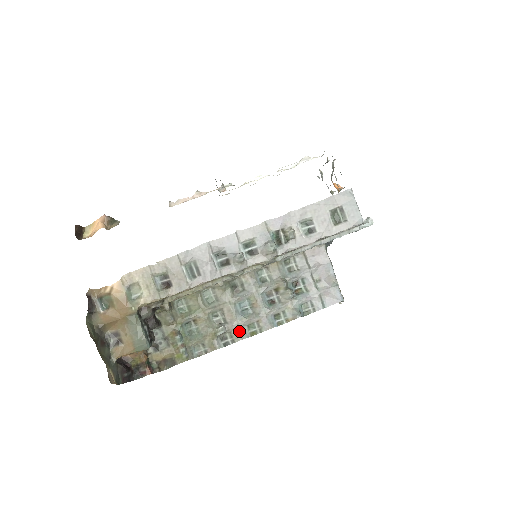
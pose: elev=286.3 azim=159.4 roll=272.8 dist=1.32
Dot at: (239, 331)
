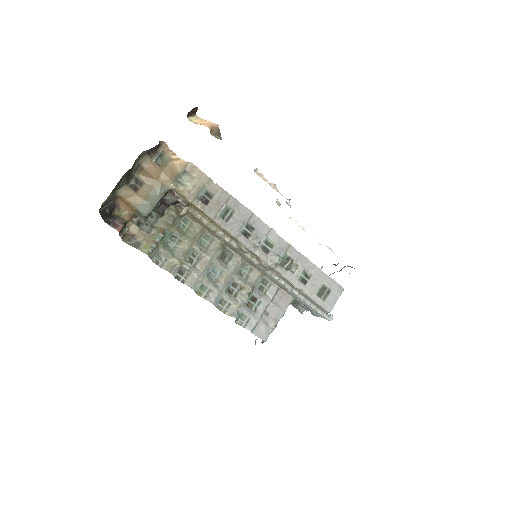
Dot at: (195, 281)
